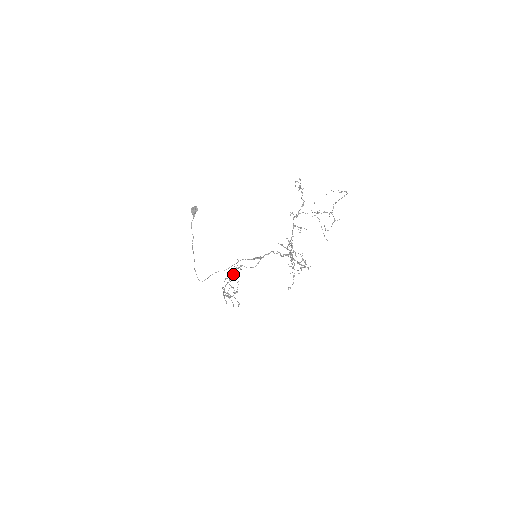
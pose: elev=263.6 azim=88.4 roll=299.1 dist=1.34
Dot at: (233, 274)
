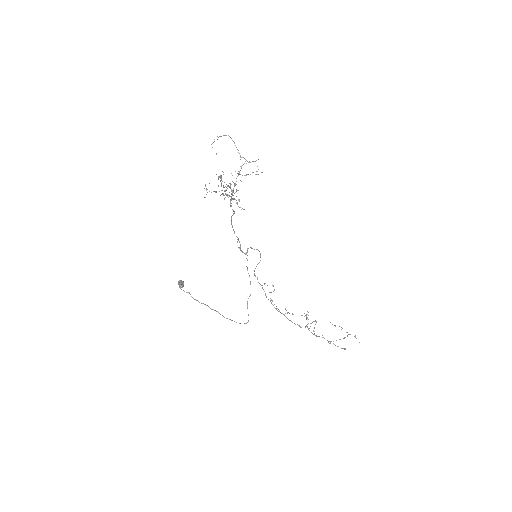
Dot at: occluded
